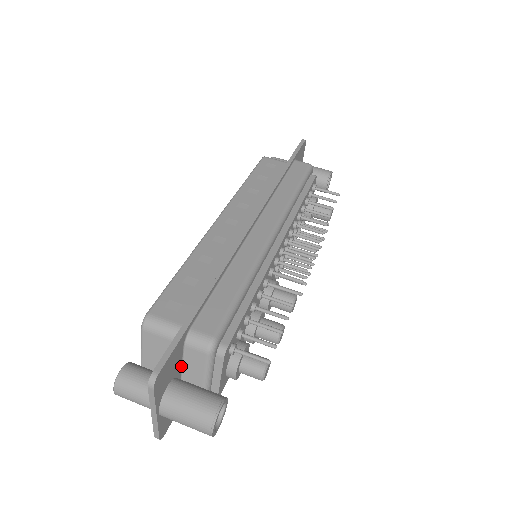
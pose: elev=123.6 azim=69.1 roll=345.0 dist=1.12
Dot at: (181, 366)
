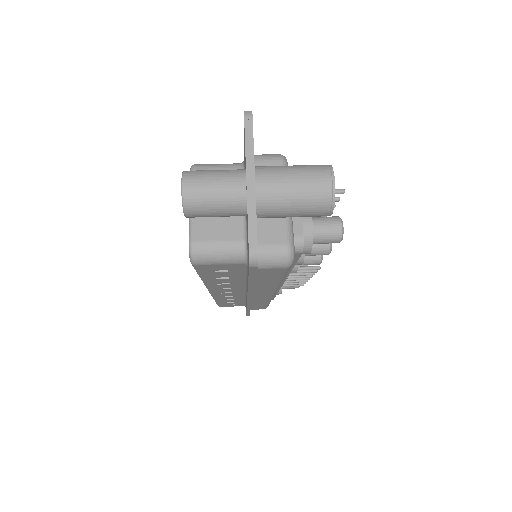
Dot at: occluded
